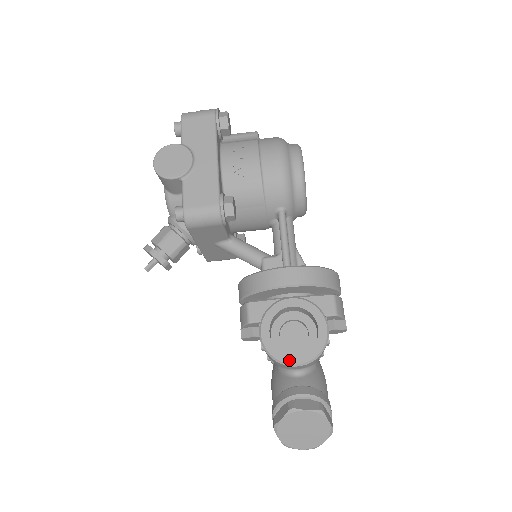
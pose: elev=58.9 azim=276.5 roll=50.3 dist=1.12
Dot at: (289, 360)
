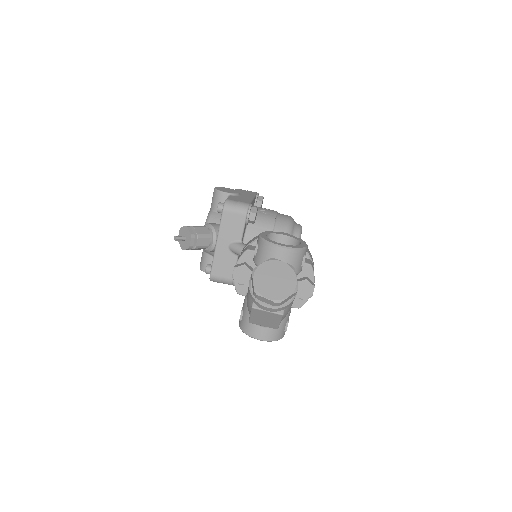
Dot at: (277, 243)
